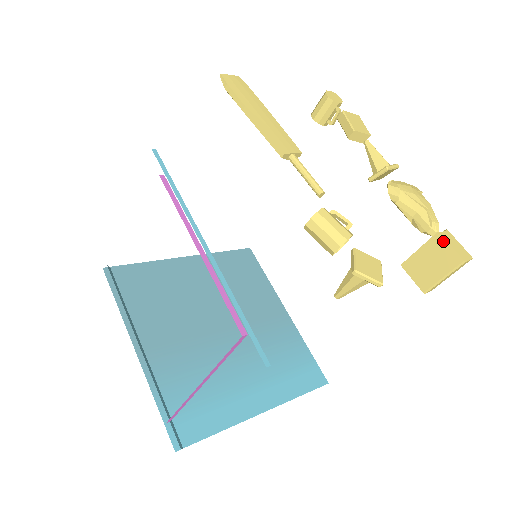
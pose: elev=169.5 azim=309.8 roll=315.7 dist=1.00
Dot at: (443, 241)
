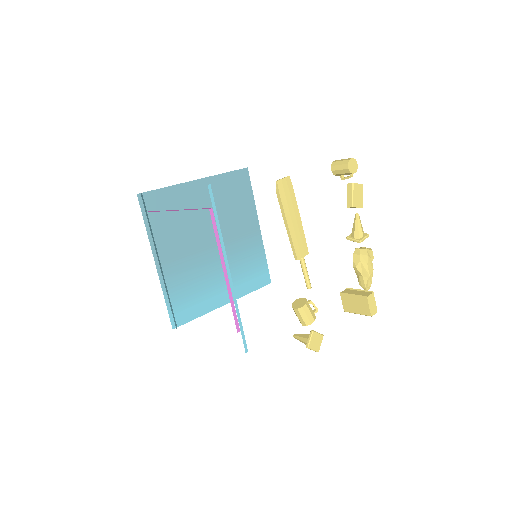
Dot at: (367, 302)
